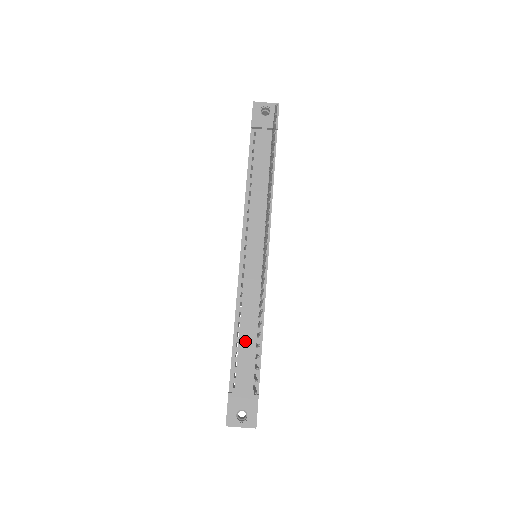
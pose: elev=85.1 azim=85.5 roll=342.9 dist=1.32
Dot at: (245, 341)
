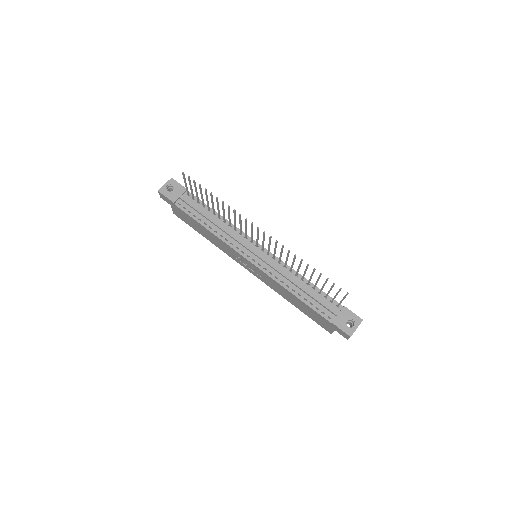
Dot at: (307, 293)
